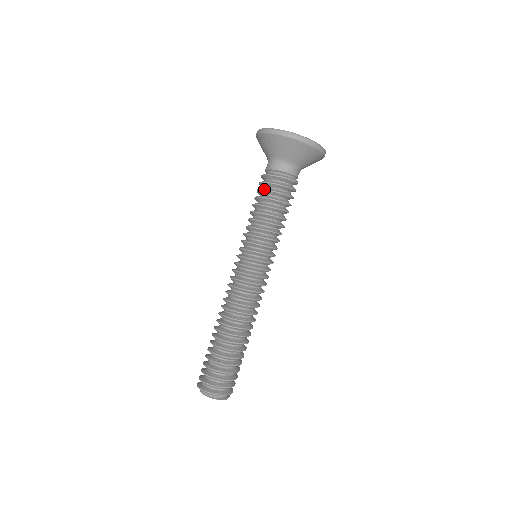
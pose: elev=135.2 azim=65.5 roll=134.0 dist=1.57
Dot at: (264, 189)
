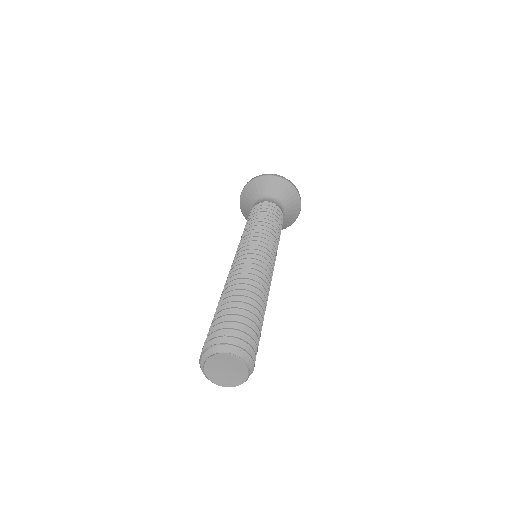
Dot at: occluded
